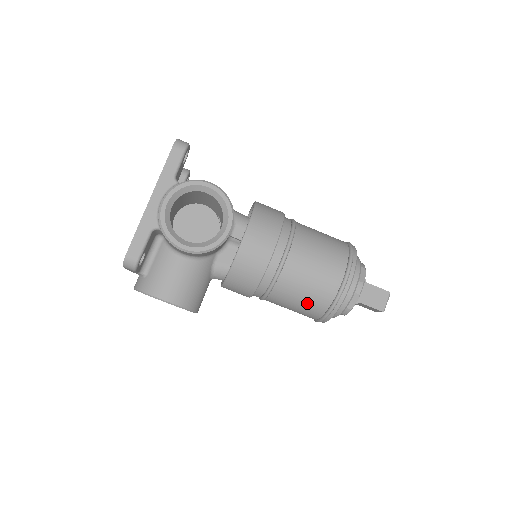
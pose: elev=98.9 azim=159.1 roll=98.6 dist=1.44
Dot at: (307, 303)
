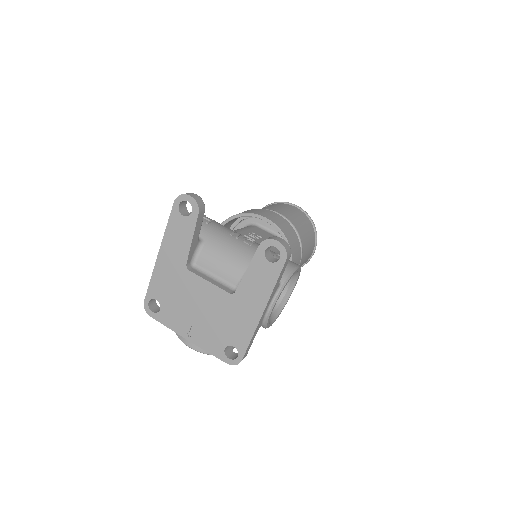
Dot at: occluded
